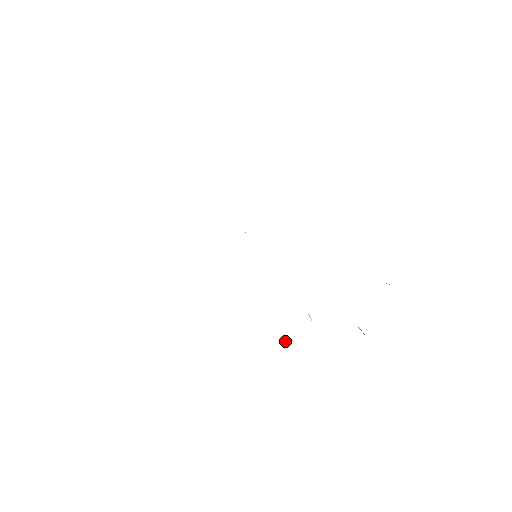
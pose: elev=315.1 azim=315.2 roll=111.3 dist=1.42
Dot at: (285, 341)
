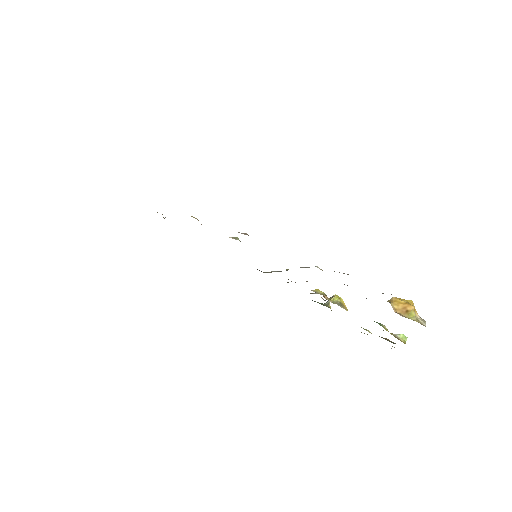
Dot at: (327, 304)
